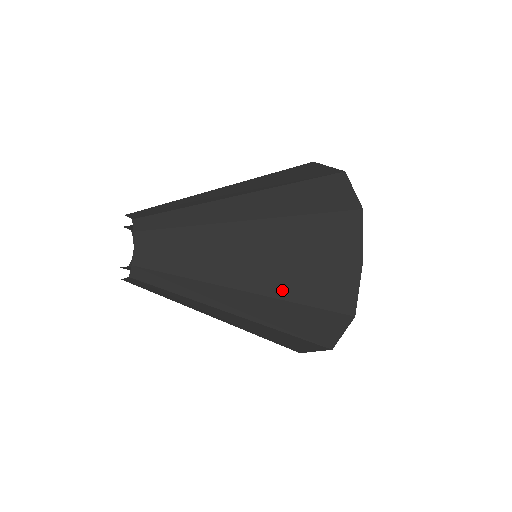
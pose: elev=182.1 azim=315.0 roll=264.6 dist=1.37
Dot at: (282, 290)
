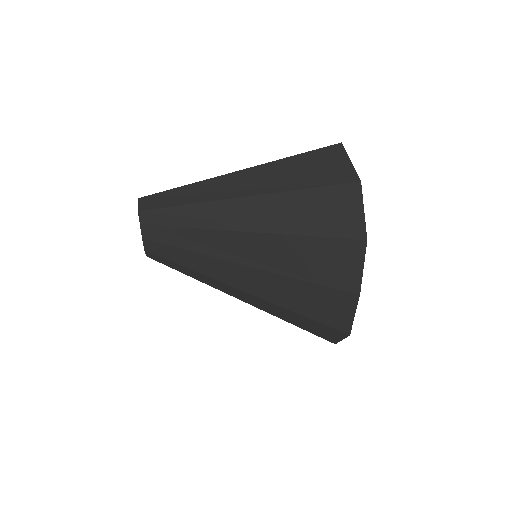
Dot at: (275, 297)
